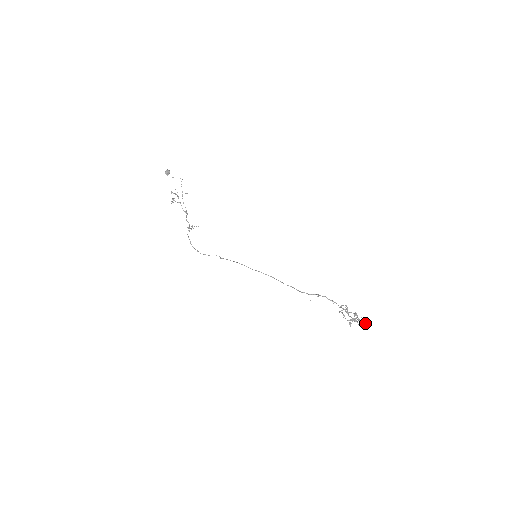
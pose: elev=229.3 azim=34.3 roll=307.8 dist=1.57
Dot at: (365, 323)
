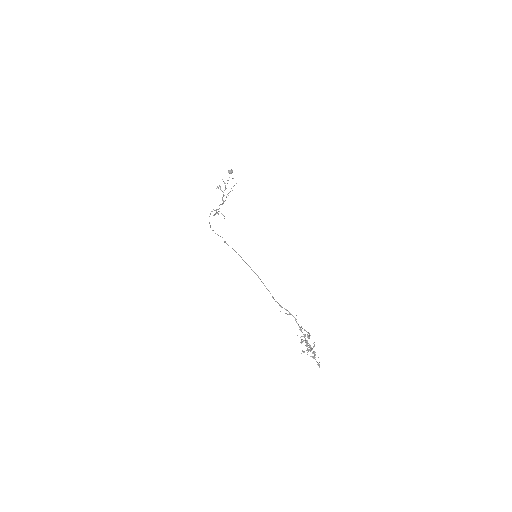
Dot at: occluded
